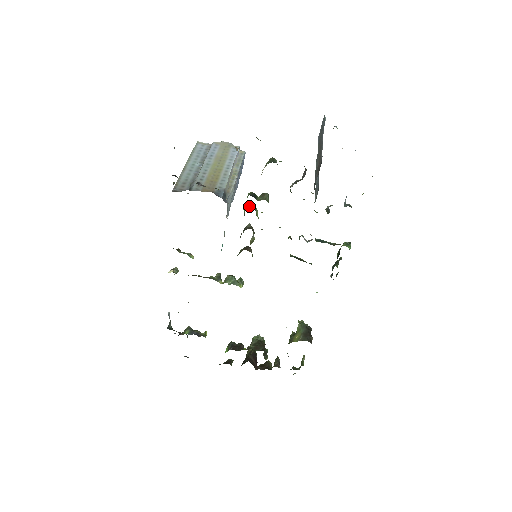
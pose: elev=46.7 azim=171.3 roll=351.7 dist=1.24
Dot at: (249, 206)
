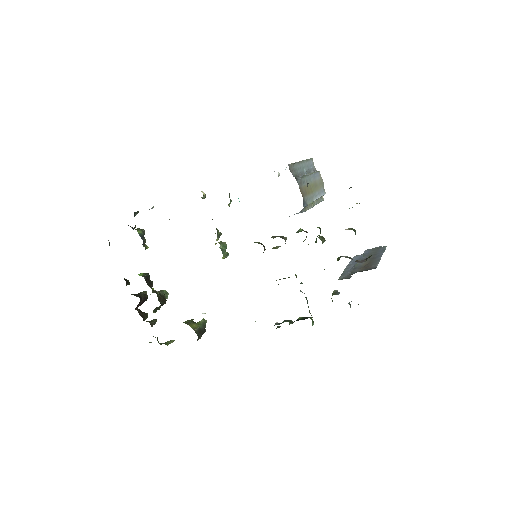
Dot at: (306, 231)
